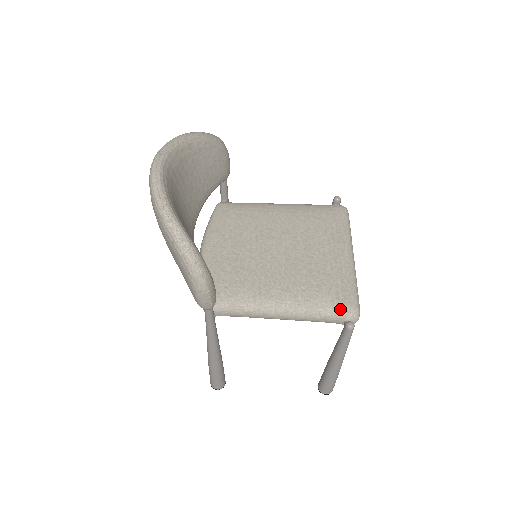
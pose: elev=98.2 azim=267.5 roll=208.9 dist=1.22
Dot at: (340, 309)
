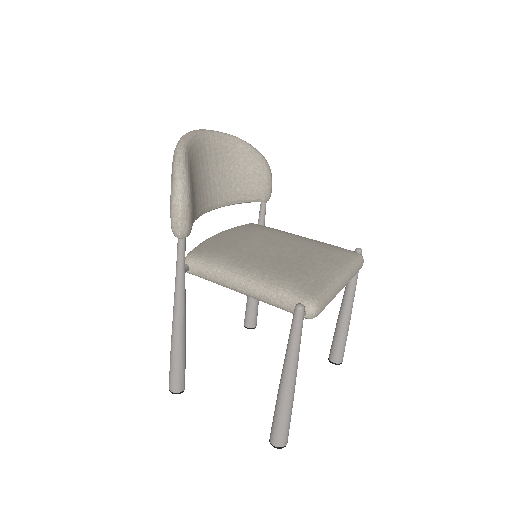
Dot at: (299, 294)
